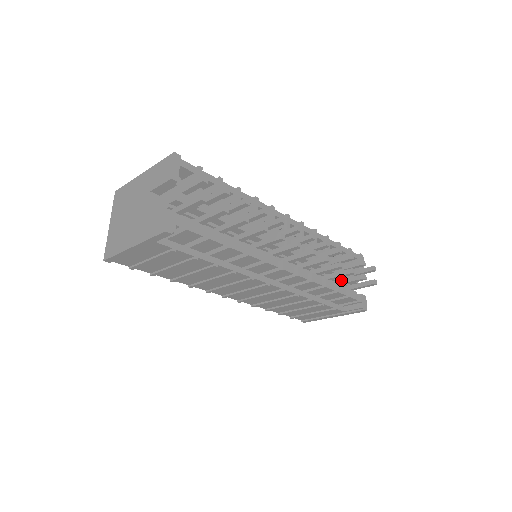
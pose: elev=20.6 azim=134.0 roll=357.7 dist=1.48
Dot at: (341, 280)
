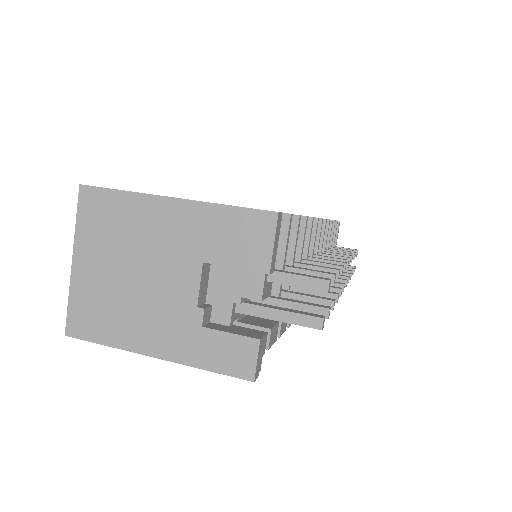
Dot at: occluded
